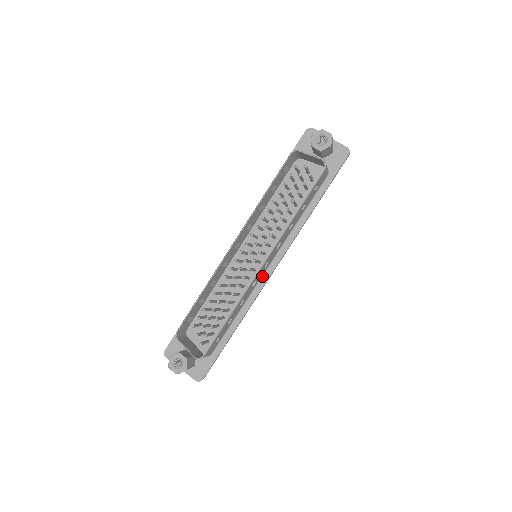
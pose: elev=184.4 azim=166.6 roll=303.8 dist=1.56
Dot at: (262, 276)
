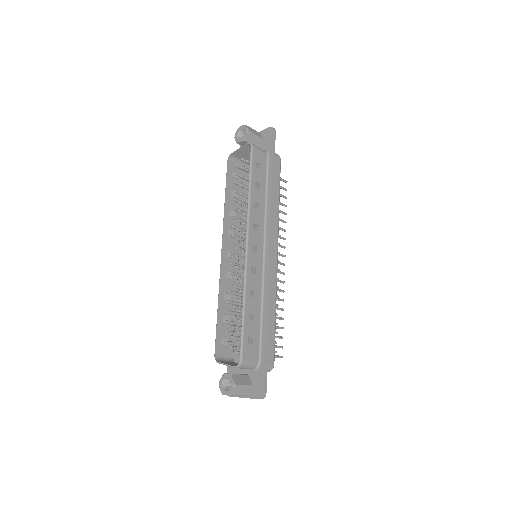
Dot at: (263, 264)
